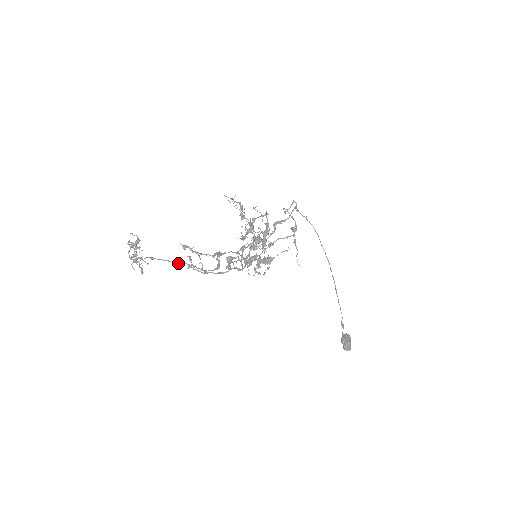
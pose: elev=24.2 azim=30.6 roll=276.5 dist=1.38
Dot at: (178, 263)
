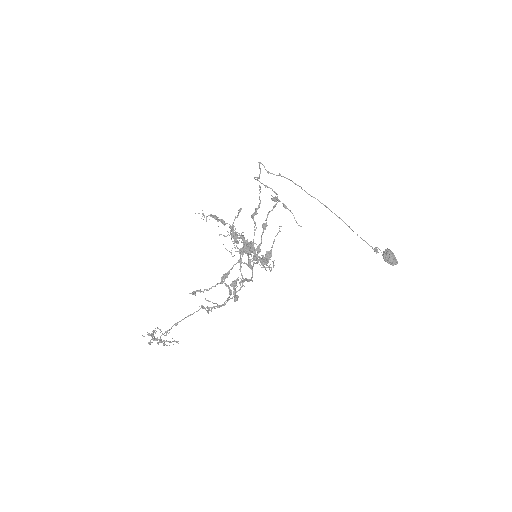
Dot at: occluded
